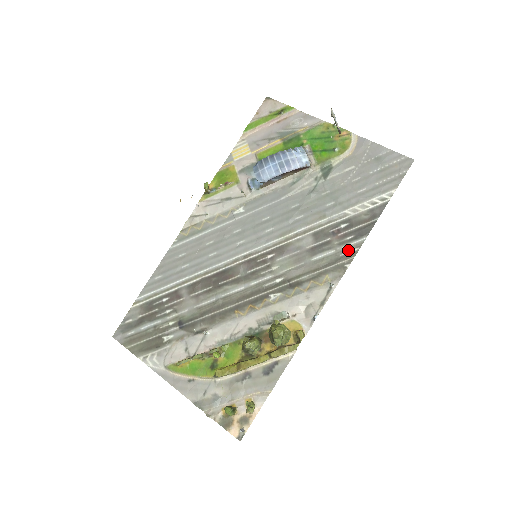
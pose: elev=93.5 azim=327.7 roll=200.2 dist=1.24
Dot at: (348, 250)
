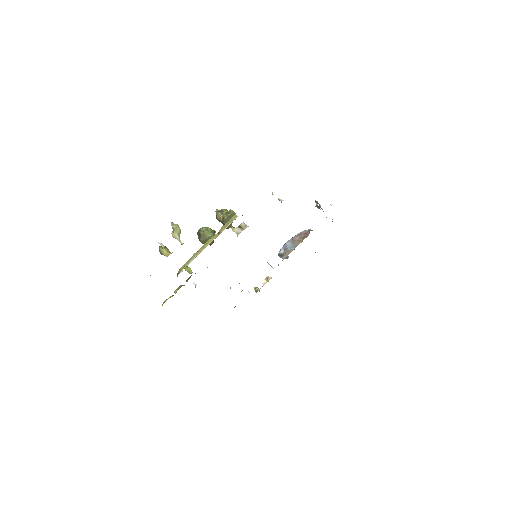
Dot at: occluded
